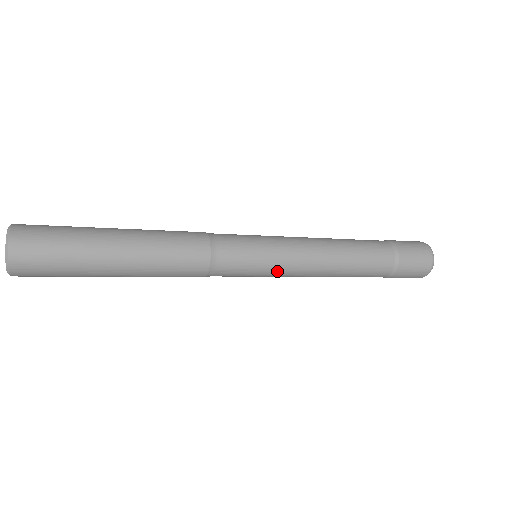
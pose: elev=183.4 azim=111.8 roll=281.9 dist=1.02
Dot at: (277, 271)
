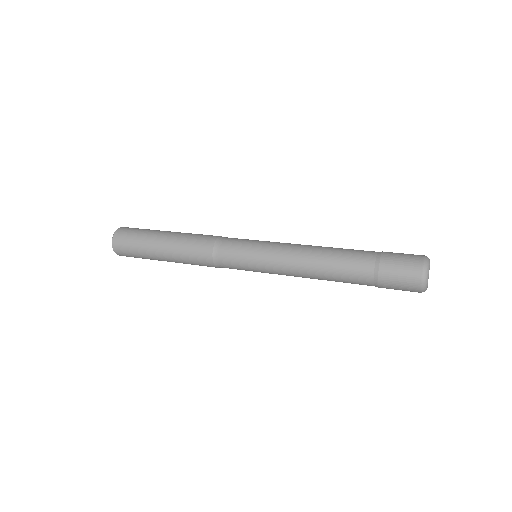
Dot at: (265, 272)
